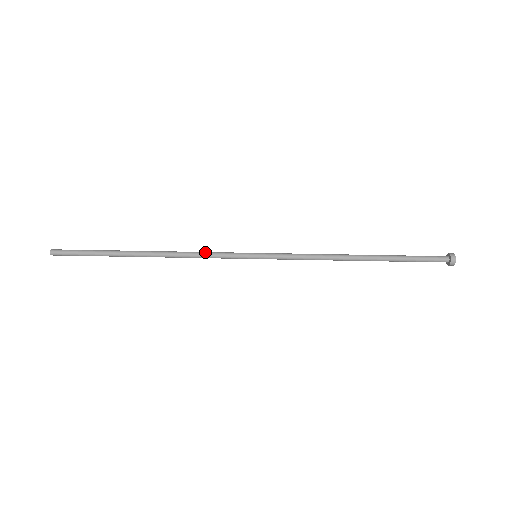
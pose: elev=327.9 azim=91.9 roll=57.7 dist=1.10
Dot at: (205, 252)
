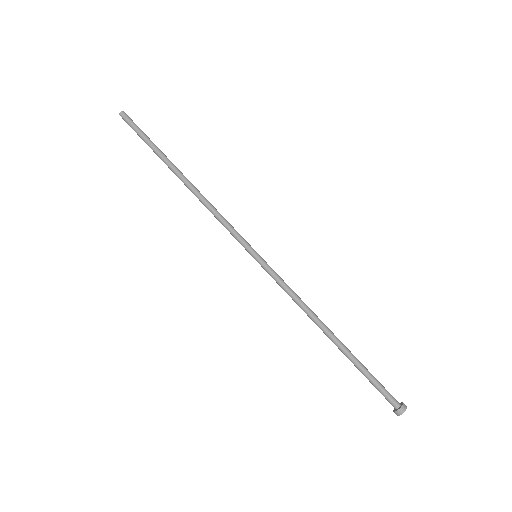
Dot at: (223, 217)
